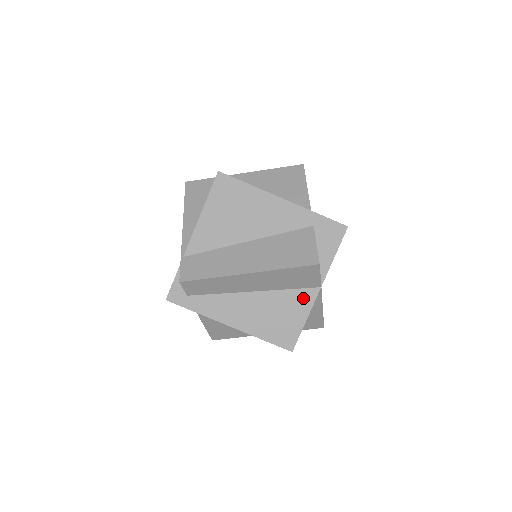
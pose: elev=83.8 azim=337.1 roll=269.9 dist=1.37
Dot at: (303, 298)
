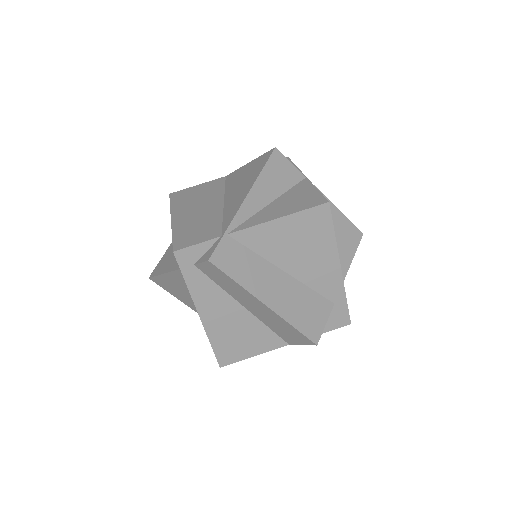
Dot at: (270, 341)
